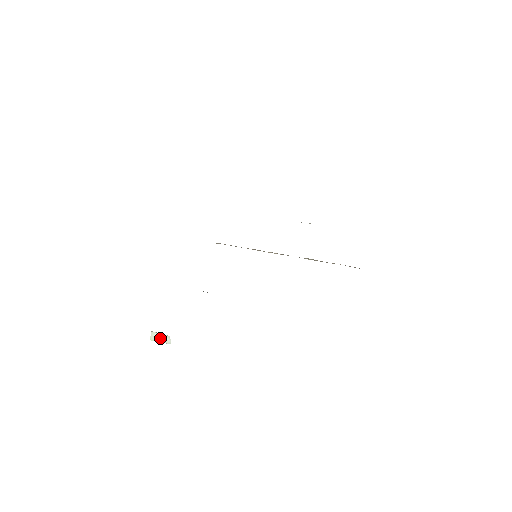
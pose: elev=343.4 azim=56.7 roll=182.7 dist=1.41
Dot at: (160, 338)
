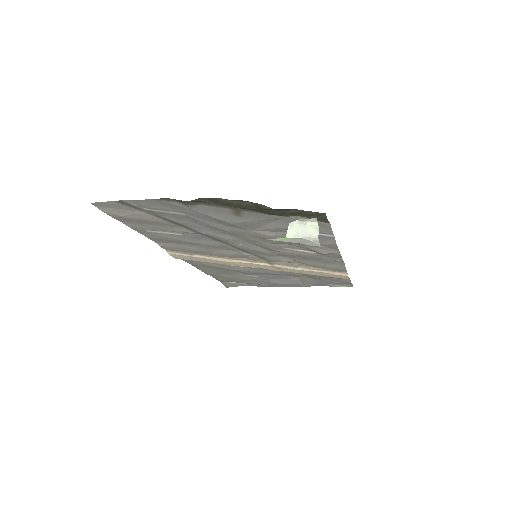
Dot at: (303, 231)
